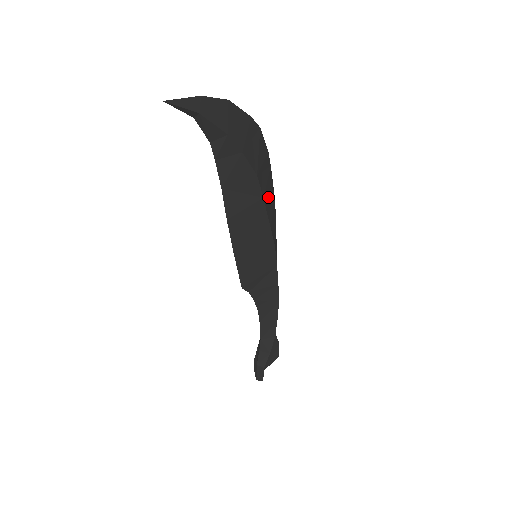
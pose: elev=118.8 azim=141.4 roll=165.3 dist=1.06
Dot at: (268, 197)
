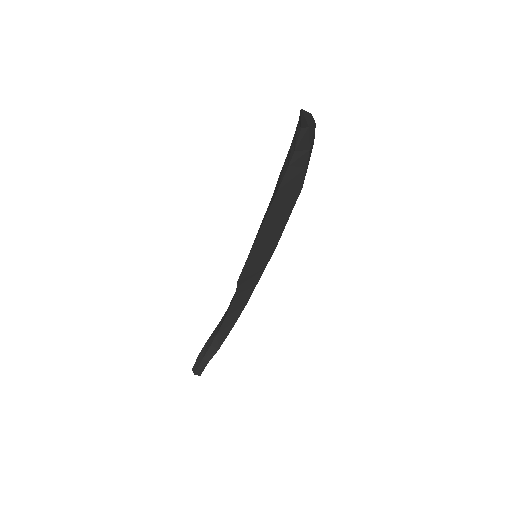
Dot at: occluded
